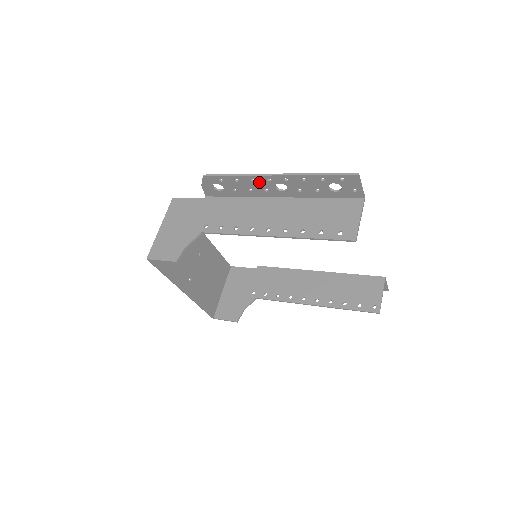
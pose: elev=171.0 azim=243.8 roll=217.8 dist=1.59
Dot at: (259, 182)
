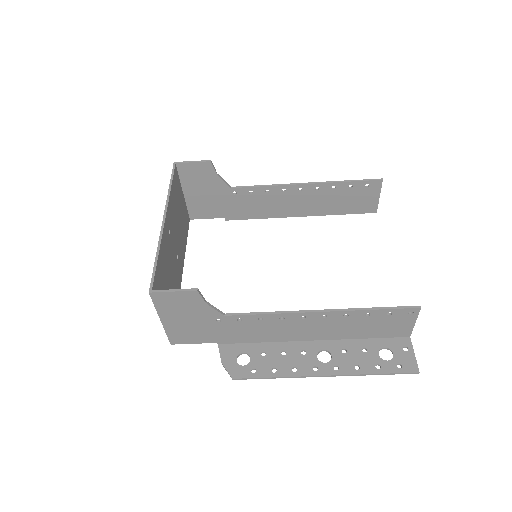
Dot at: occluded
